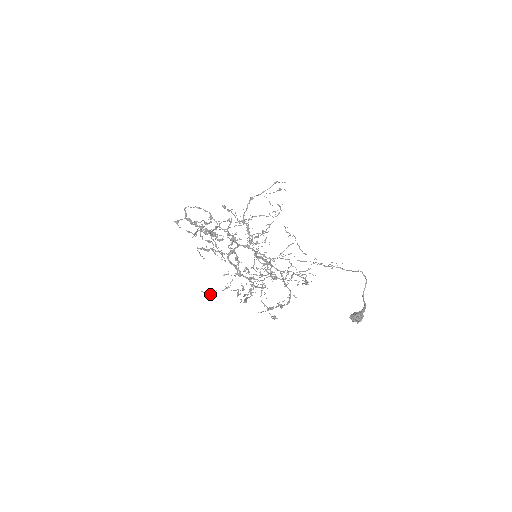
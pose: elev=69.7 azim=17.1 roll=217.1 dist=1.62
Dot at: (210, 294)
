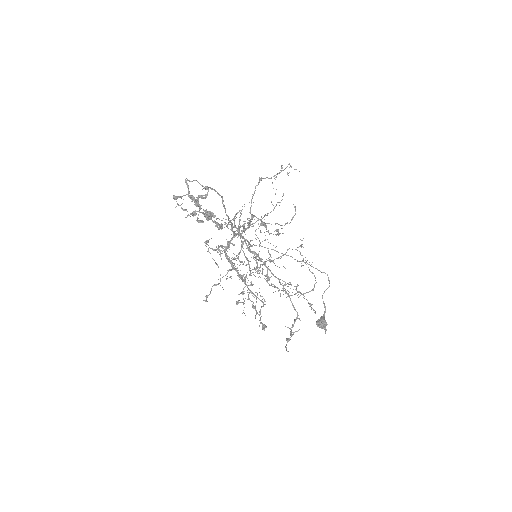
Dot at: (206, 298)
